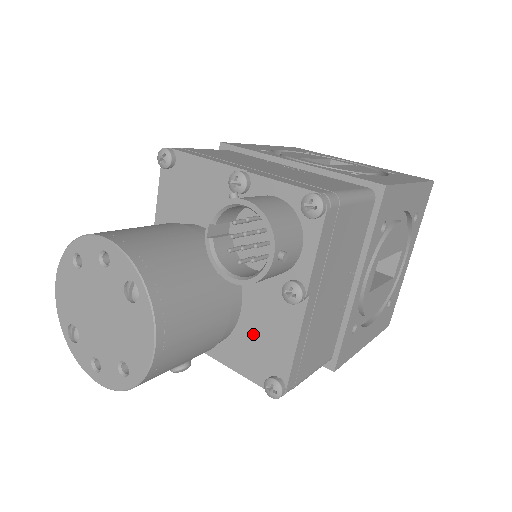
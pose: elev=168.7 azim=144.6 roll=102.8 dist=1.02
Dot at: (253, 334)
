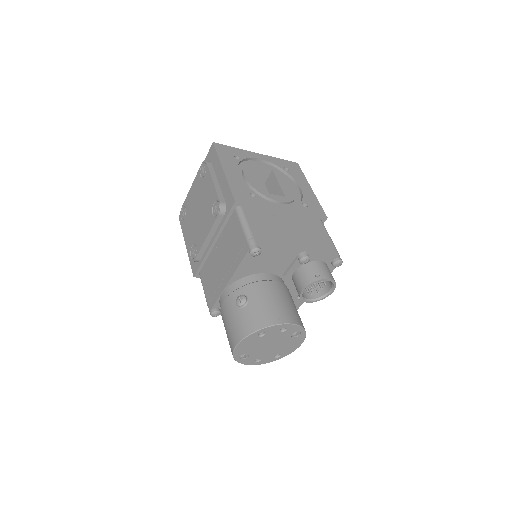
Dot at: occluded
